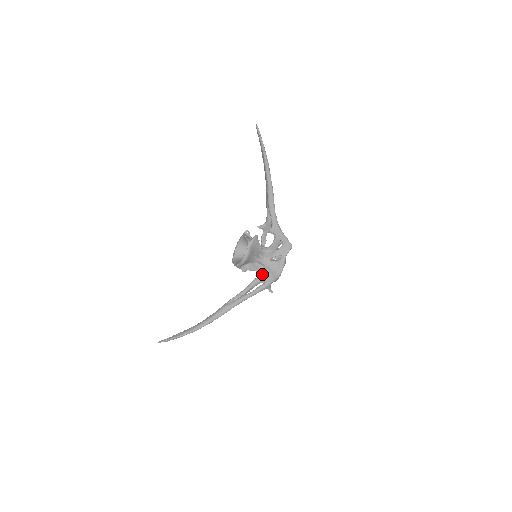
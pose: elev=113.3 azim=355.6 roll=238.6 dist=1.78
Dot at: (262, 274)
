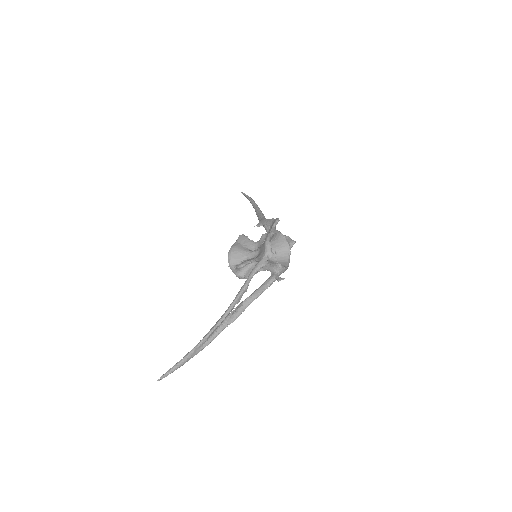
Dot at: (256, 258)
